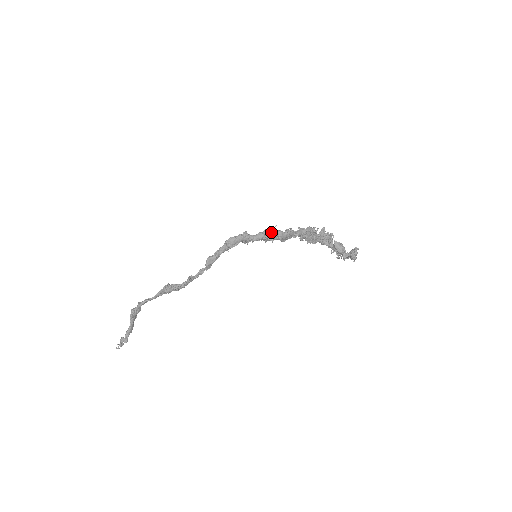
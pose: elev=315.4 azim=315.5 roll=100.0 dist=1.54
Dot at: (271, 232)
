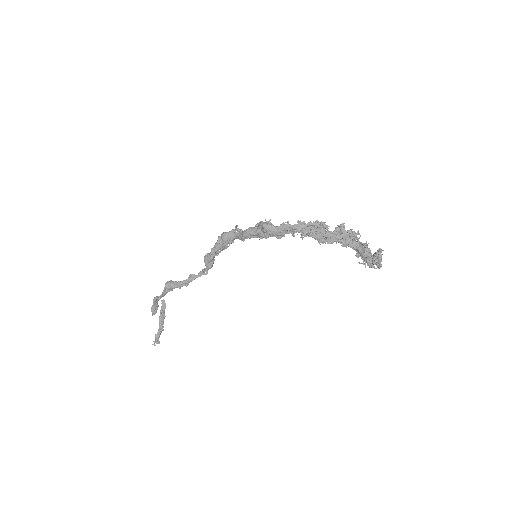
Dot at: (261, 226)
